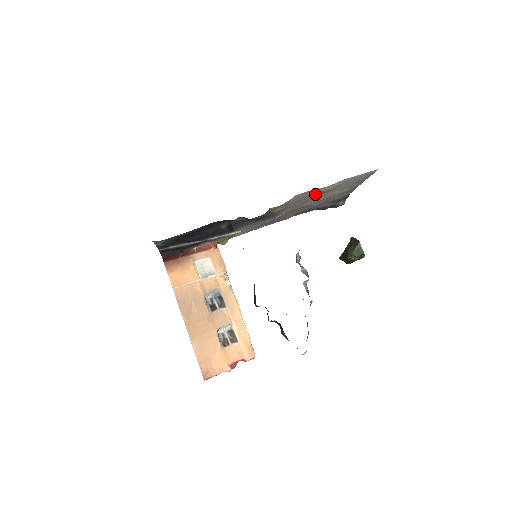
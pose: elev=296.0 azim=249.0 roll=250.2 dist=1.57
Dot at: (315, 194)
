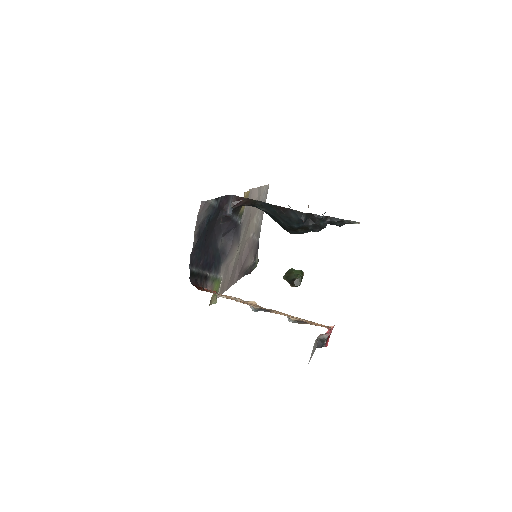
Dot at: occluded
